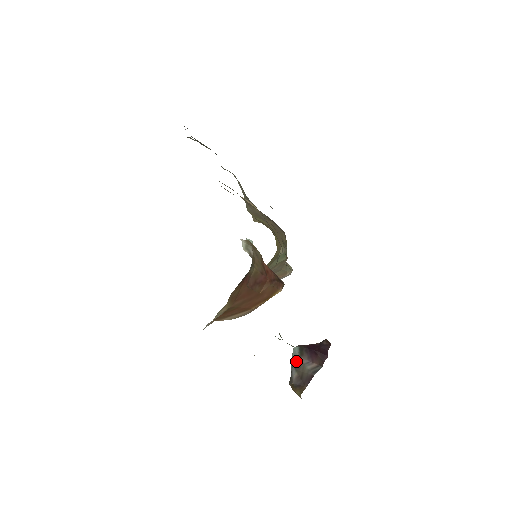
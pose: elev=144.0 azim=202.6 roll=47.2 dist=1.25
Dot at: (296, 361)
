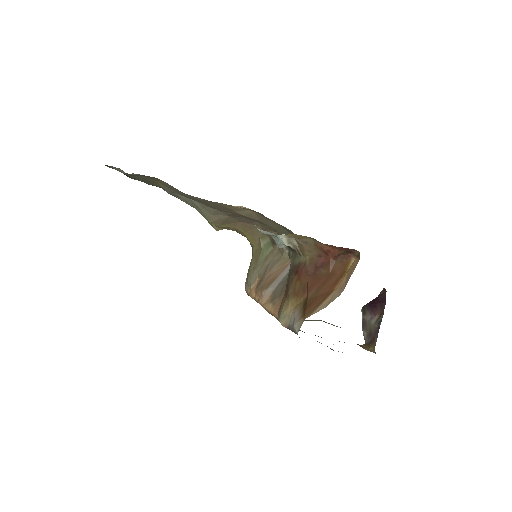
Dot at: (362, 322)
